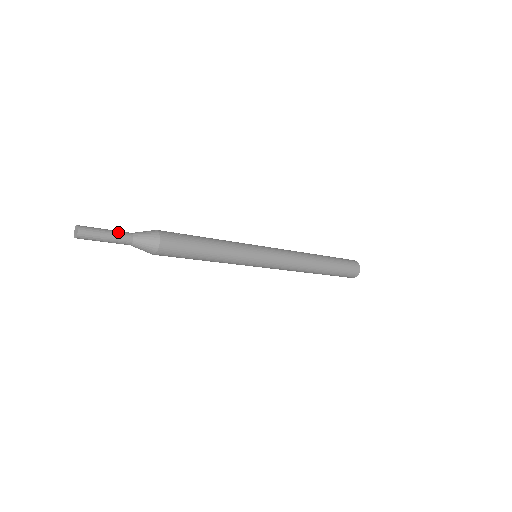
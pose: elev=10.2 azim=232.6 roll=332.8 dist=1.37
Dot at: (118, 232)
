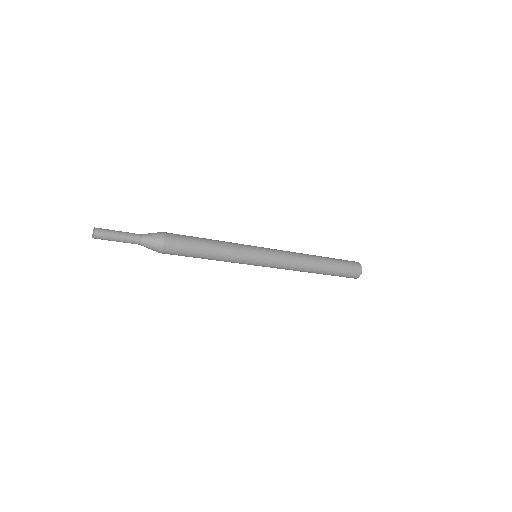
Dot at: (129, 234)
